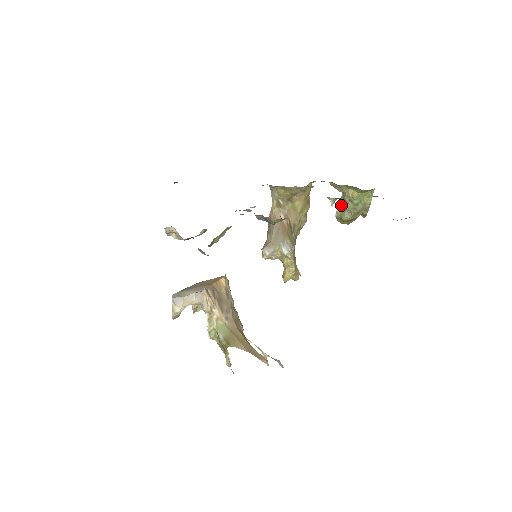
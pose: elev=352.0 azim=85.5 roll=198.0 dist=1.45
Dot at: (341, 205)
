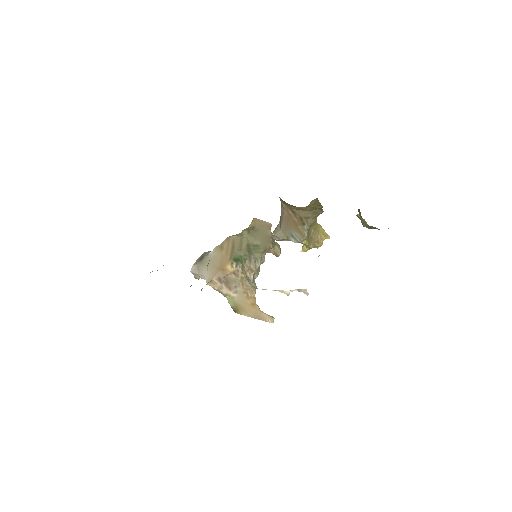
Dot at: occluded
